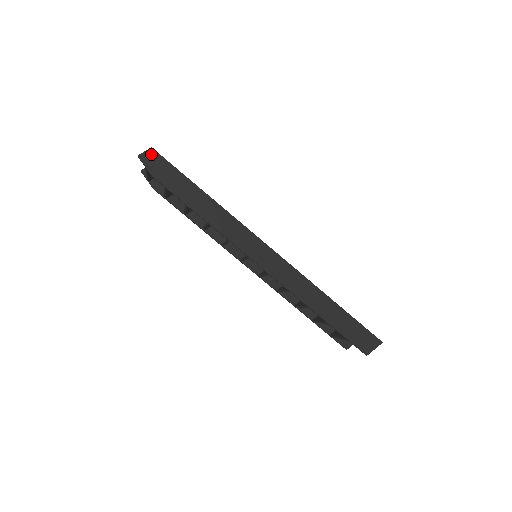
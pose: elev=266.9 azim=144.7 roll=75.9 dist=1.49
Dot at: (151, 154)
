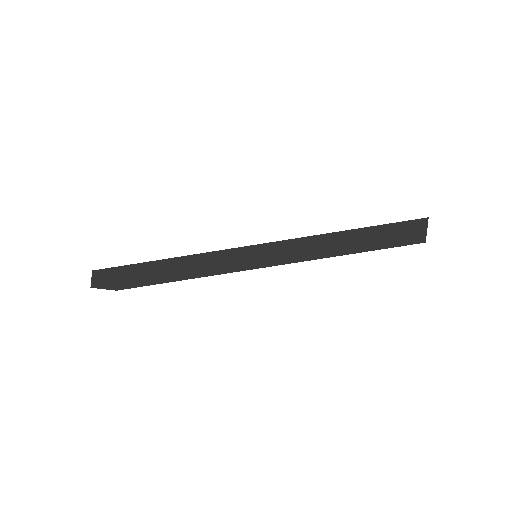
Dot at: (97, 276)
